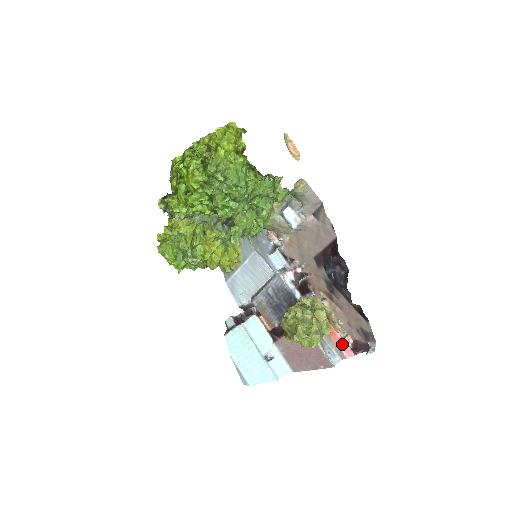
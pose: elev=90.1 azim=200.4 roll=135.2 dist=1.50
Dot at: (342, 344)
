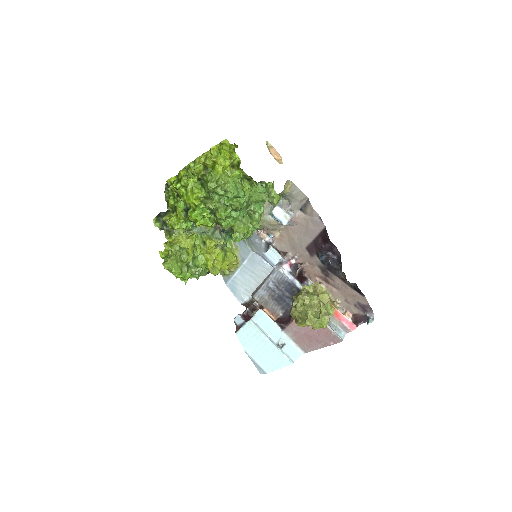
Dot at: (344, 320)
